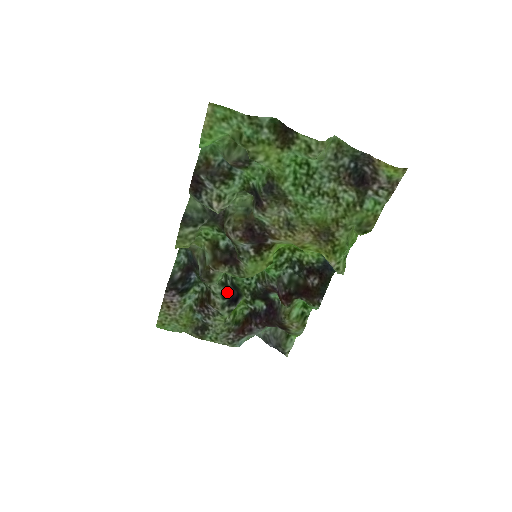
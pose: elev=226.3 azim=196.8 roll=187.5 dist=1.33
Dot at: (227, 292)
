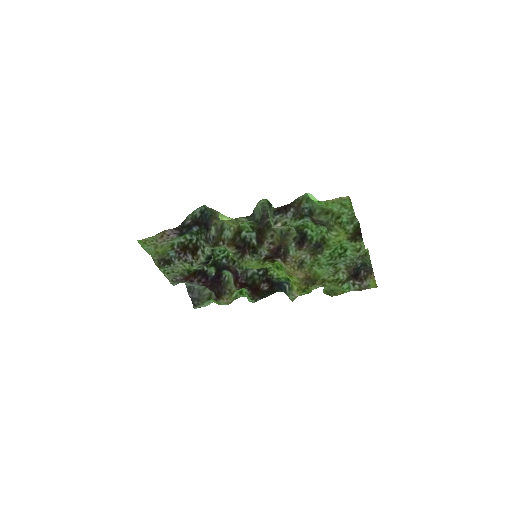
Dot at: (211, 257)
